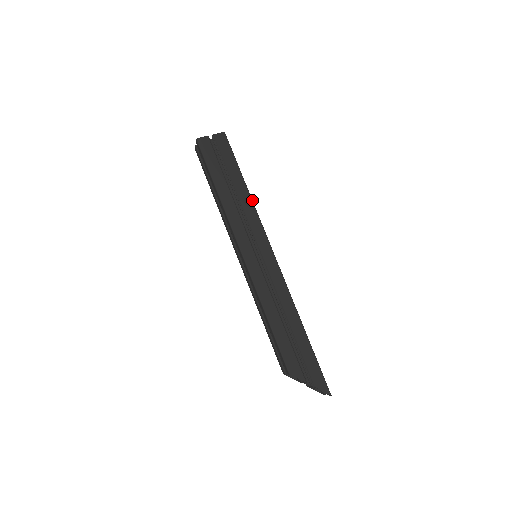
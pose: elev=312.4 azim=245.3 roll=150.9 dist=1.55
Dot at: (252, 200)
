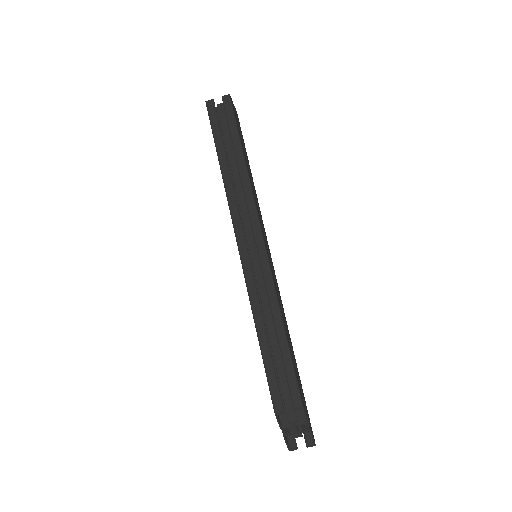
Dot at: occluded
